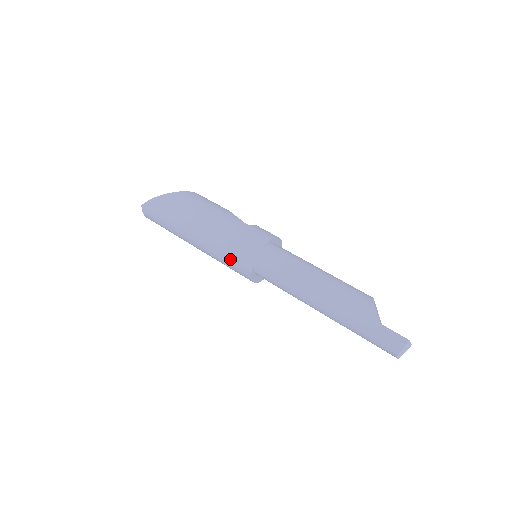
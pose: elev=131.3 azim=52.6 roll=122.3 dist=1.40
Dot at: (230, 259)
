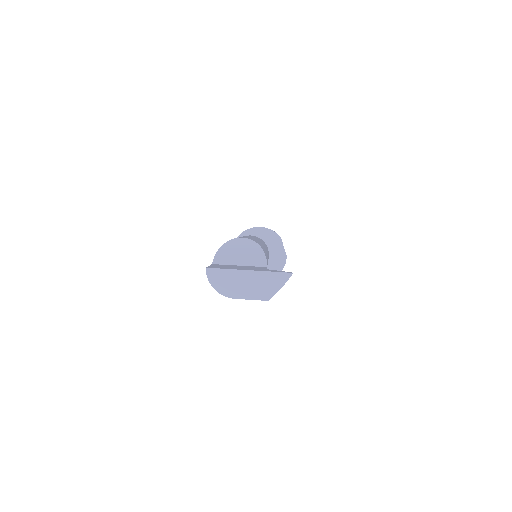
Dot at: occluded
